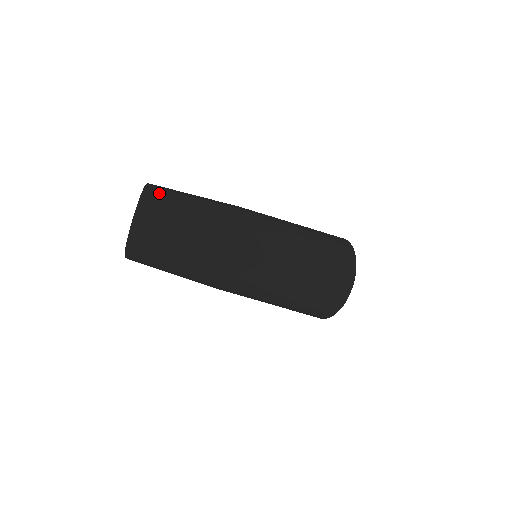
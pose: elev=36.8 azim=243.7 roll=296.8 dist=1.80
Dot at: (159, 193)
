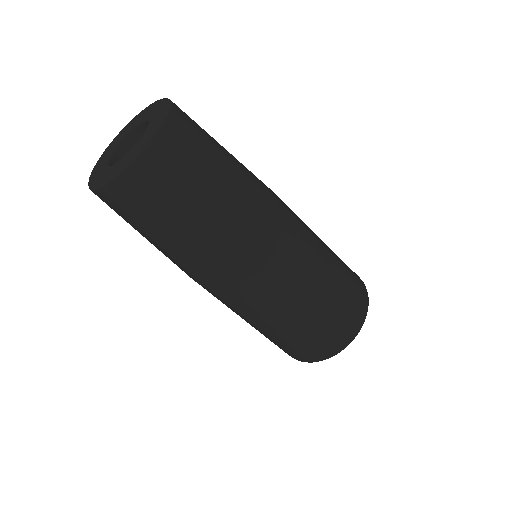
Dot at: (180, 129)
